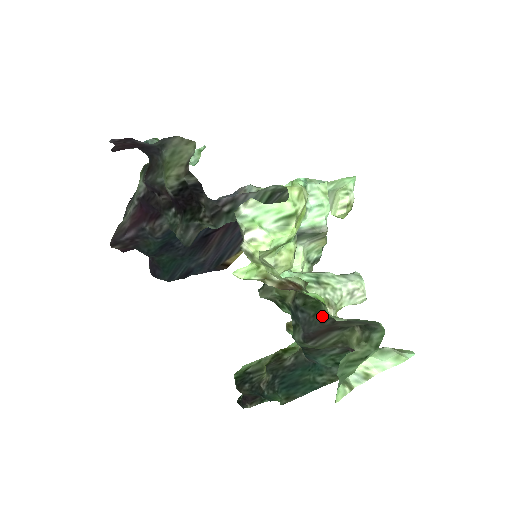
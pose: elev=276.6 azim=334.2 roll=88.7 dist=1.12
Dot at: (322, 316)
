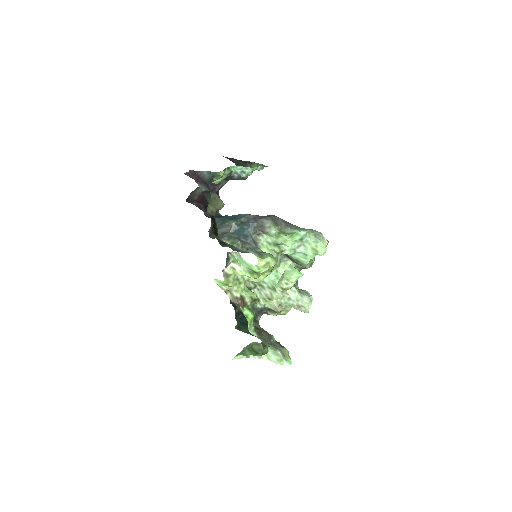
Dot at: occluded
